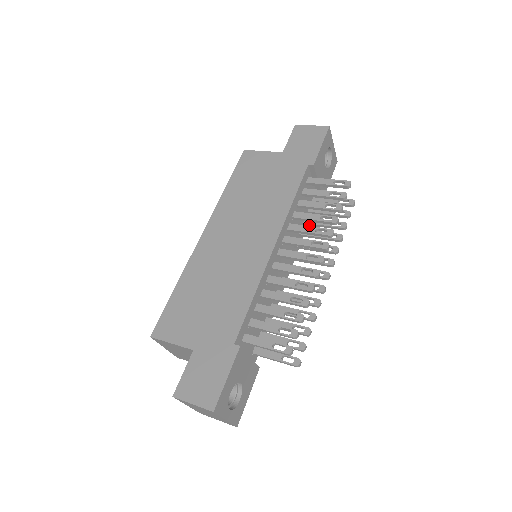
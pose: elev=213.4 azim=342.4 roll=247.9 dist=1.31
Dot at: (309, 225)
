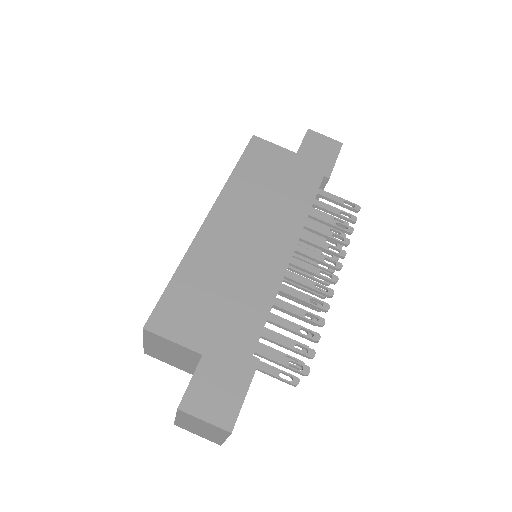
Dot at: occluded
